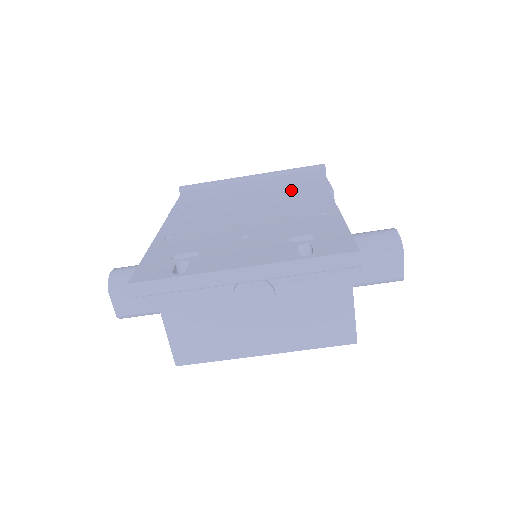
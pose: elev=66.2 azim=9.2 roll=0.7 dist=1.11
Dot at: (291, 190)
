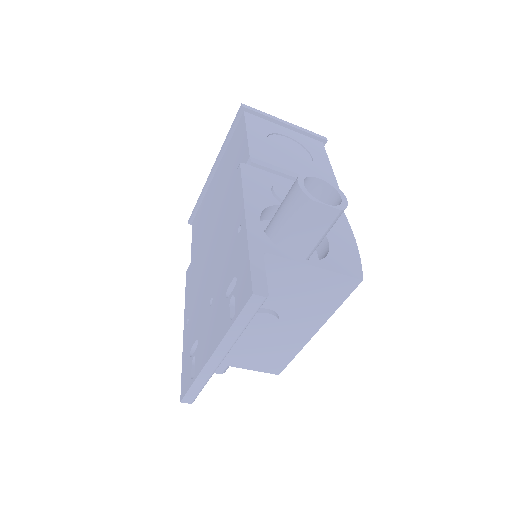
Dot at: (231, 178)
